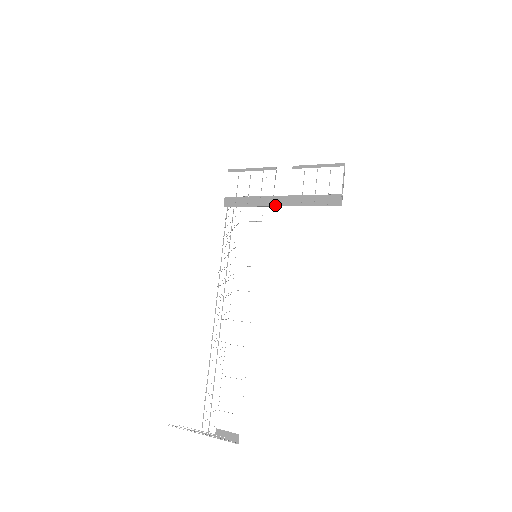
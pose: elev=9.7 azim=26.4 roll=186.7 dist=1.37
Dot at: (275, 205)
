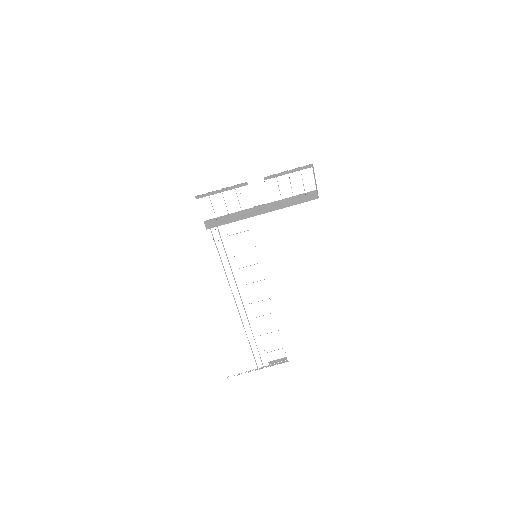
Dot at: (259, 214)
